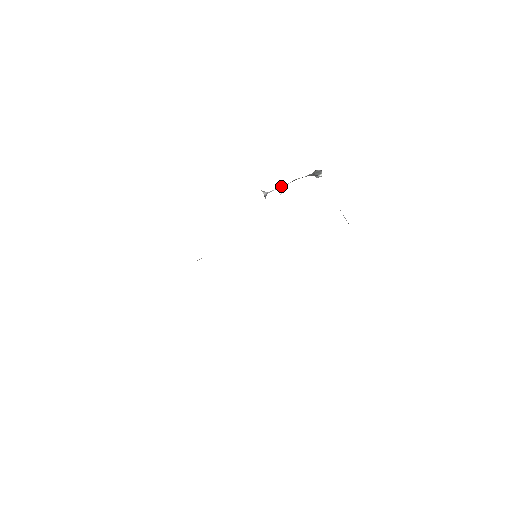
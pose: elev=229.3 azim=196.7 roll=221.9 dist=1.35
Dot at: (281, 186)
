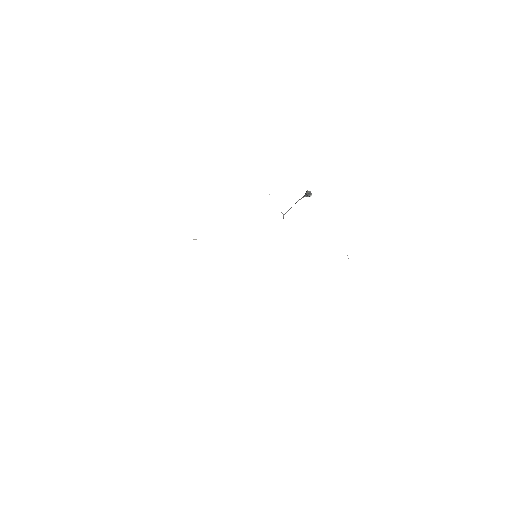
Dot at: occluded
